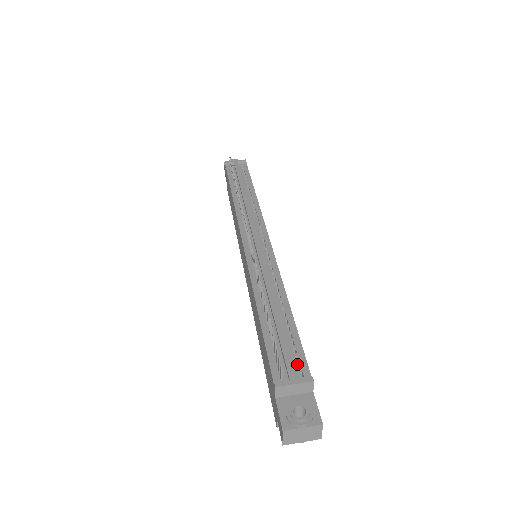
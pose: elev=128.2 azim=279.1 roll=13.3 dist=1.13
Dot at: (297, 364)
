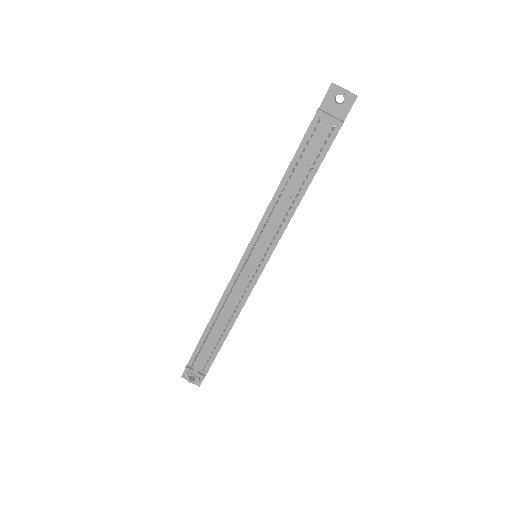
Dot at: (205, 364)
